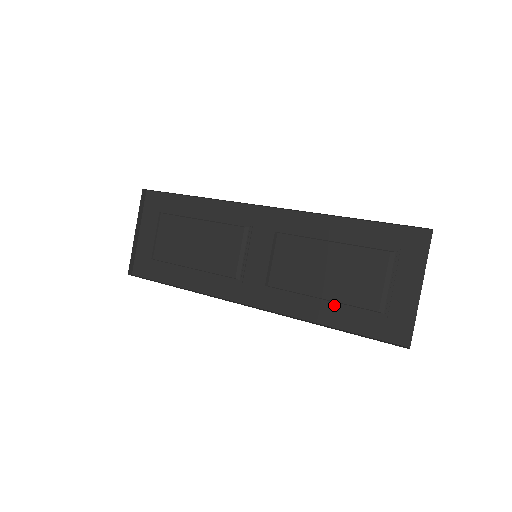
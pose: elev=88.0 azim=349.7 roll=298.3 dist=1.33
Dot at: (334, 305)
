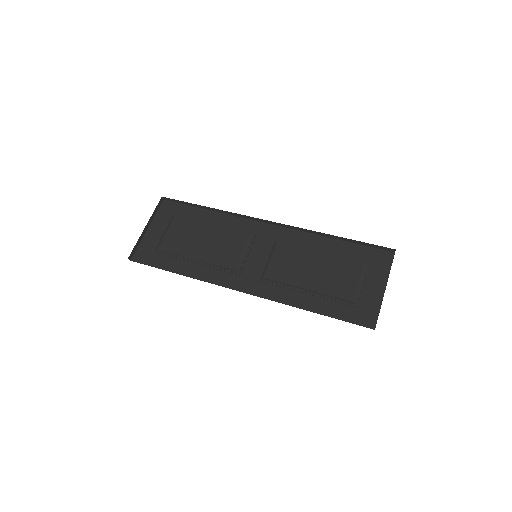
Dot at: (317, 296)
